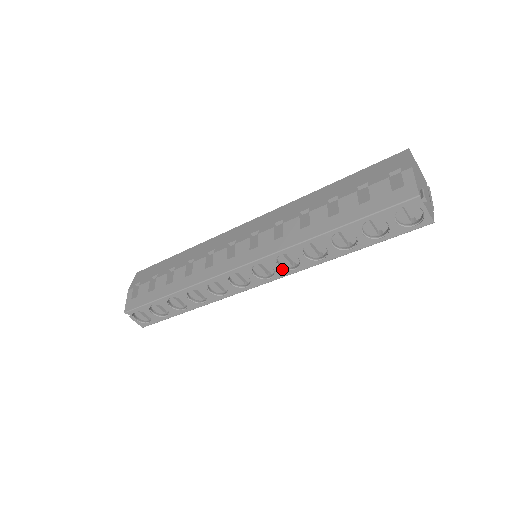
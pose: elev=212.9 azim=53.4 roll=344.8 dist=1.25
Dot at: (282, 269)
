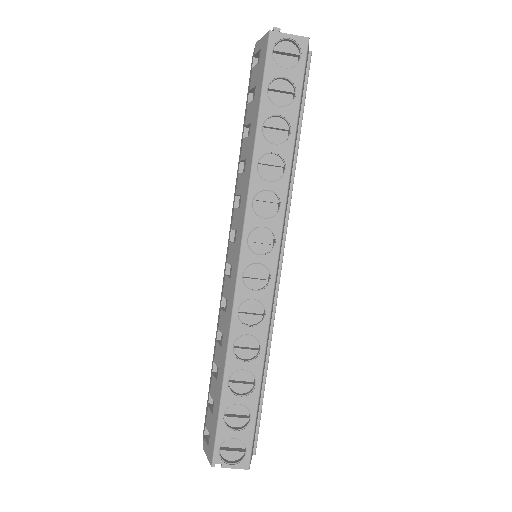
Dot at: (271, 218)
